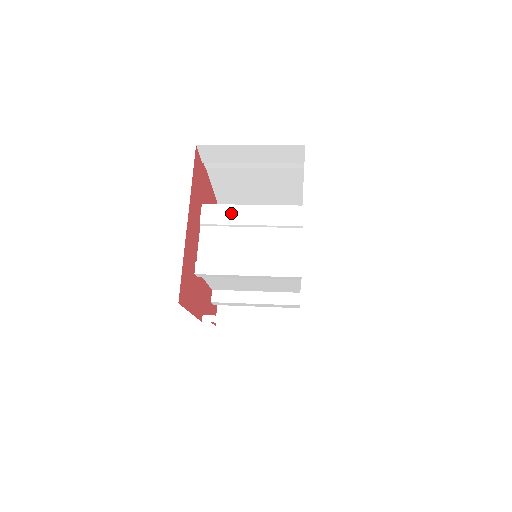
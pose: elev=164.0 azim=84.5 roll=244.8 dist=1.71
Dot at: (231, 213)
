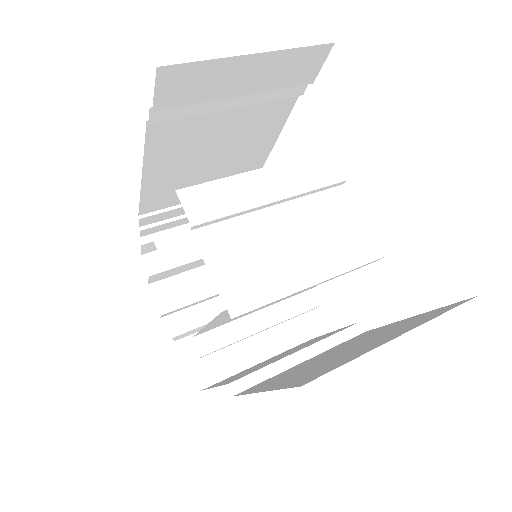
Dot at: (234, 191)
